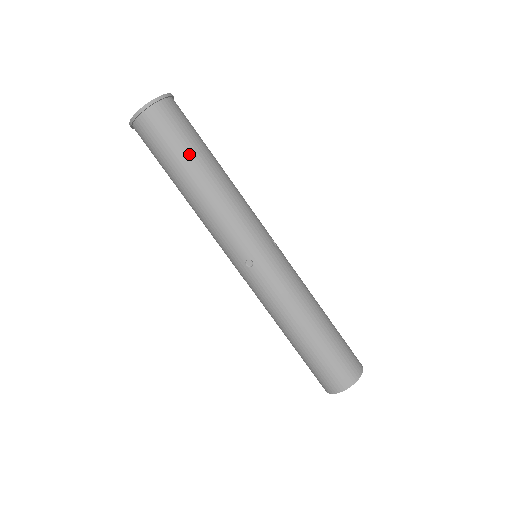
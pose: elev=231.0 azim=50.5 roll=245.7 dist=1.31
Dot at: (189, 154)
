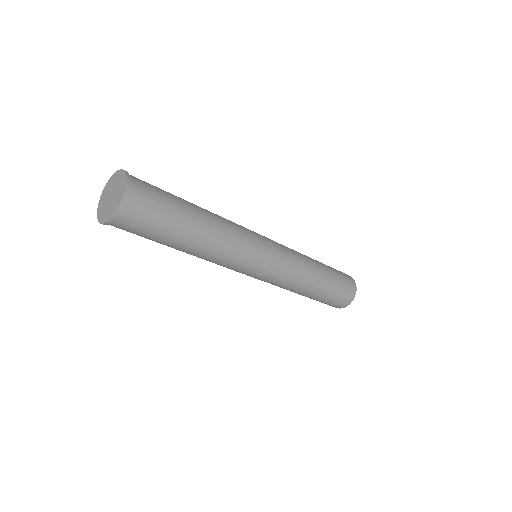
Dot at: (177, 228)
